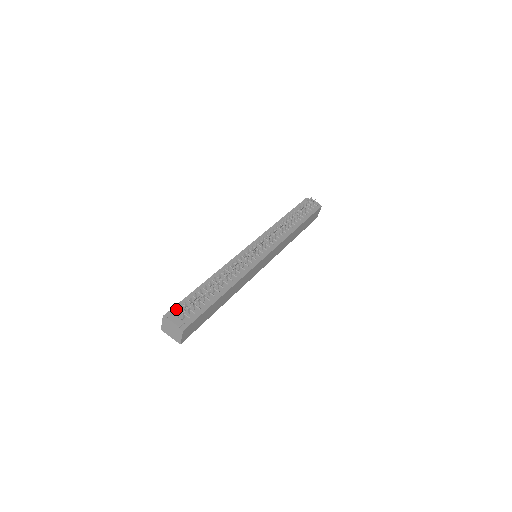
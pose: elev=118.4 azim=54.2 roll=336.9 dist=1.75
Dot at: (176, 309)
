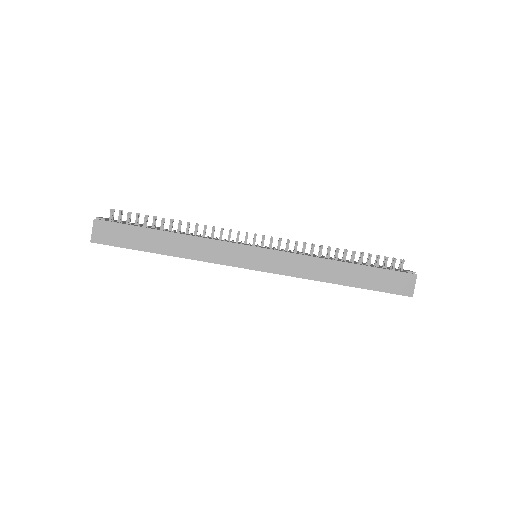
Dot at: occluded
